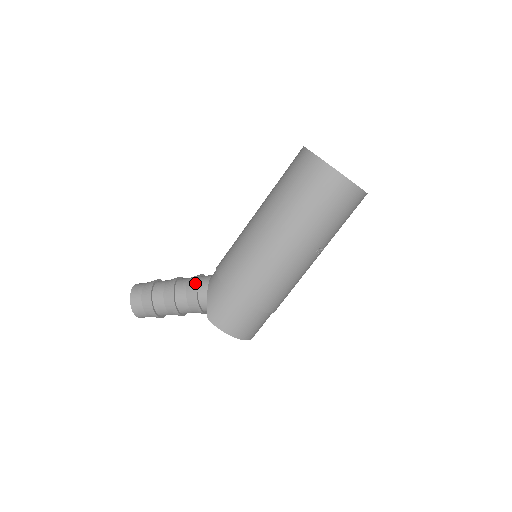
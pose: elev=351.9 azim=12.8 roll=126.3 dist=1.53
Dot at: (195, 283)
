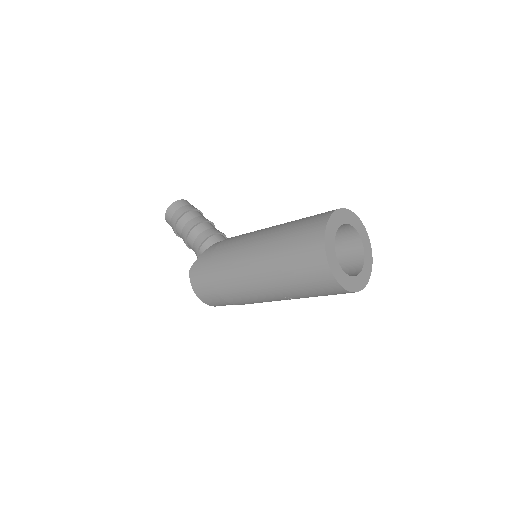
Dot at: (206, 237)
